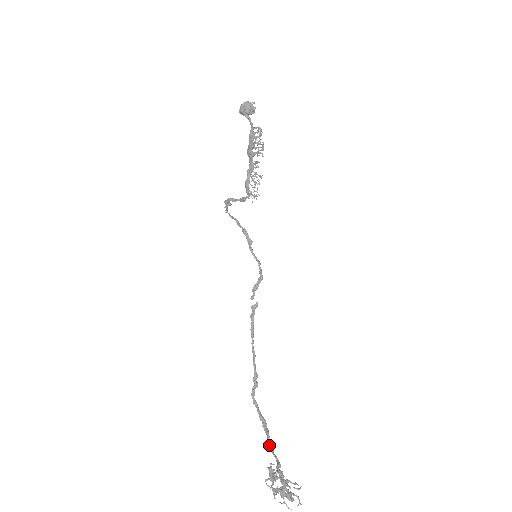
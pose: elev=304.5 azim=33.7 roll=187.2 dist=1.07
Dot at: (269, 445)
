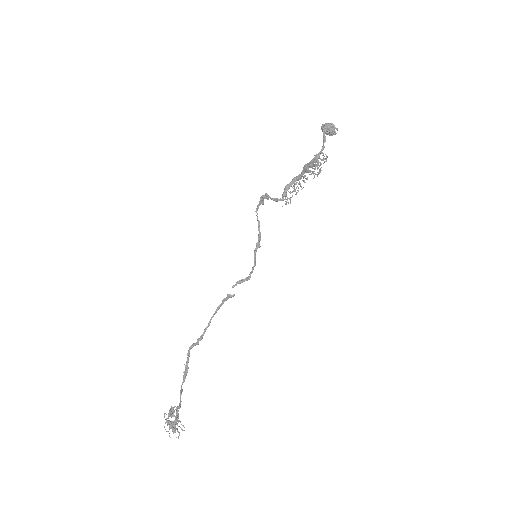
Dot at: (181, 388)
